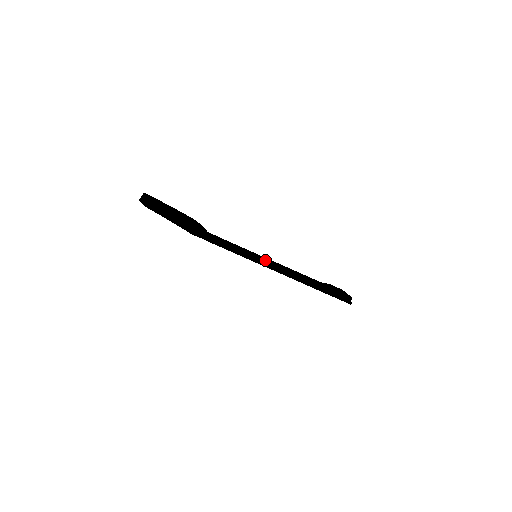
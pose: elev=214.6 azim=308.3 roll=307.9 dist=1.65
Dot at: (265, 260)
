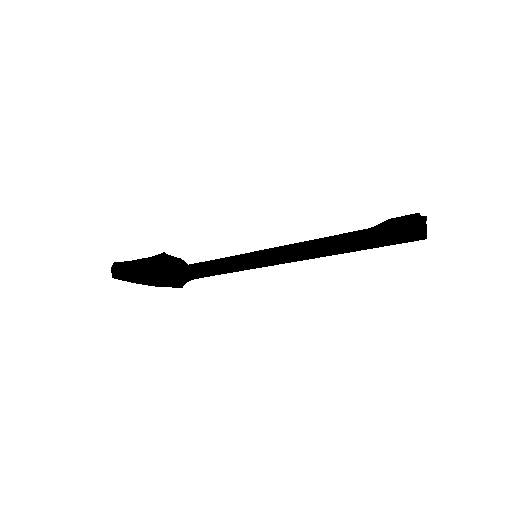
Dot at: occluded
